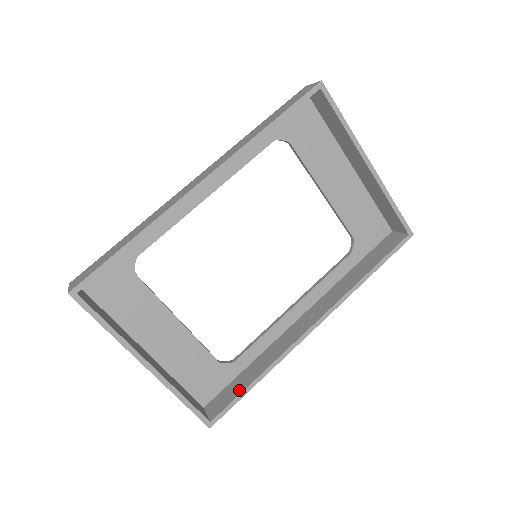
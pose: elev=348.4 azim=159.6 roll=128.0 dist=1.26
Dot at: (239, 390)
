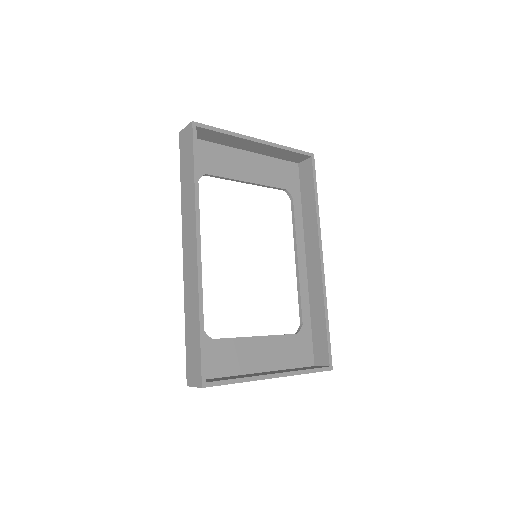
Dot at: (323, 334)
